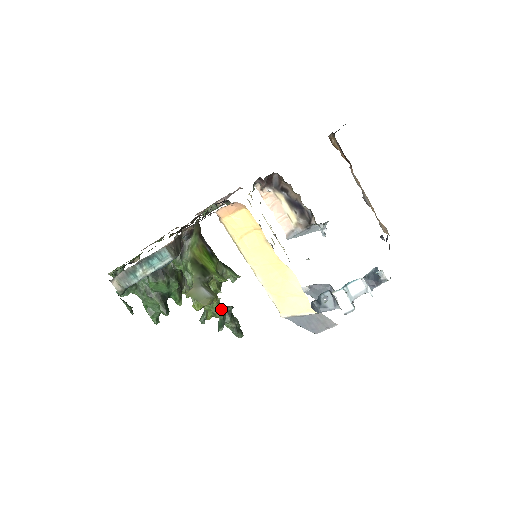
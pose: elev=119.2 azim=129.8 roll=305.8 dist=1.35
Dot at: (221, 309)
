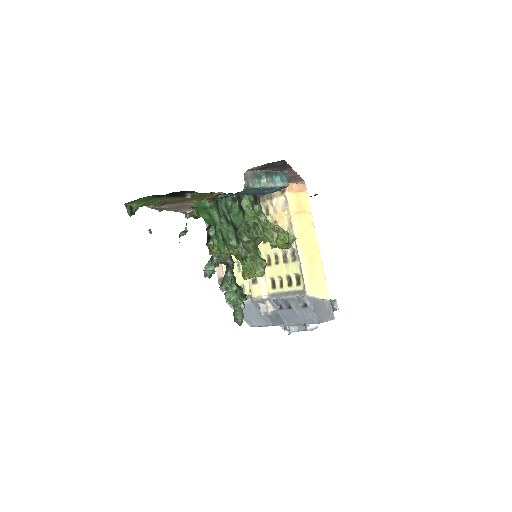
Dot at: occluded
